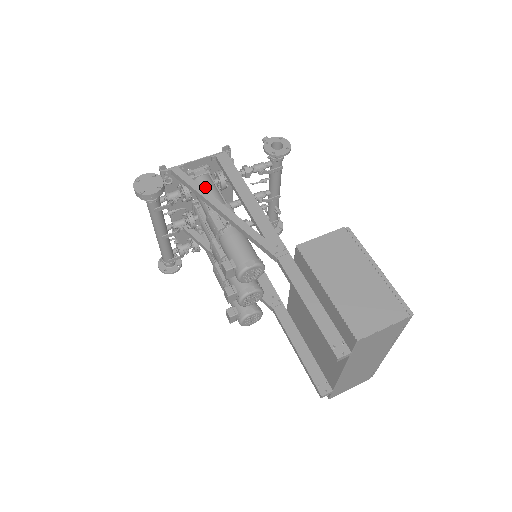
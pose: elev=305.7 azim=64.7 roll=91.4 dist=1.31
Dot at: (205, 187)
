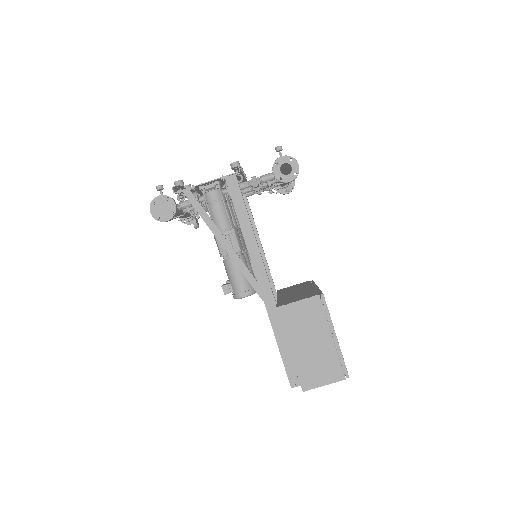
Dot at: (214, 206)
